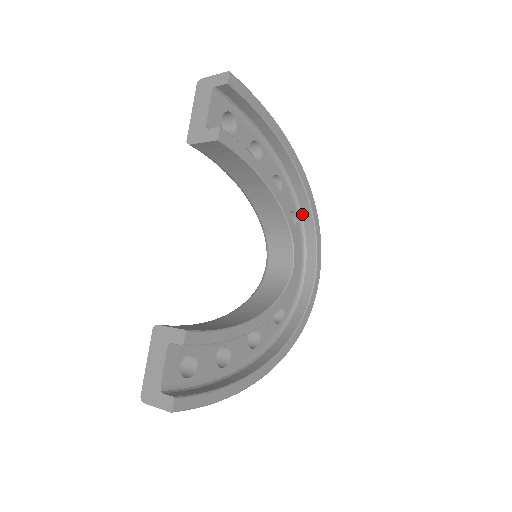
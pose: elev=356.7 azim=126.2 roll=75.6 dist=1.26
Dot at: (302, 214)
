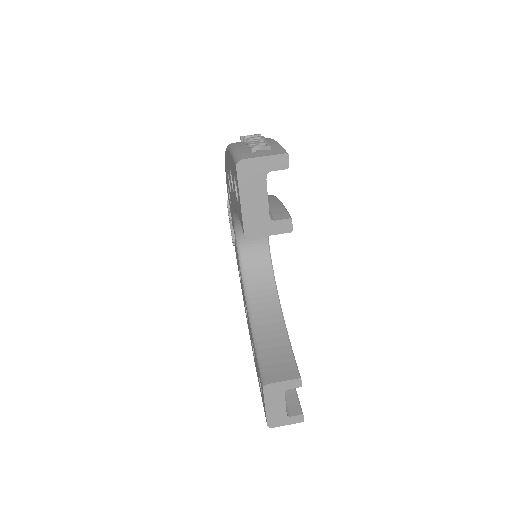
Dot at: occluded
